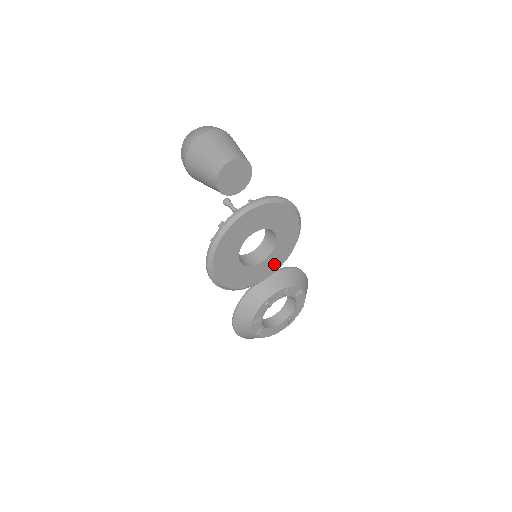
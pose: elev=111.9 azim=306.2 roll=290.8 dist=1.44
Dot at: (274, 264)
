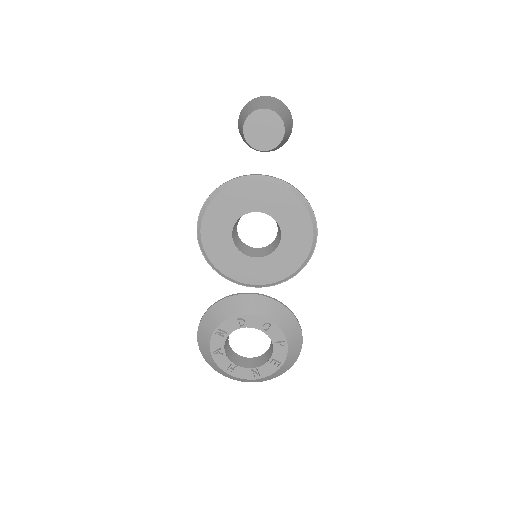
Dot at: (266, 273)
